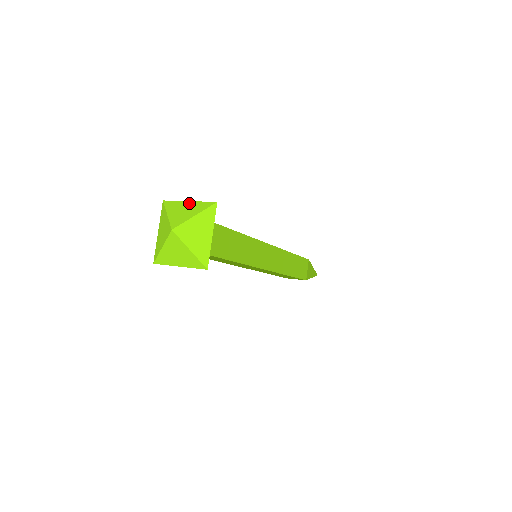
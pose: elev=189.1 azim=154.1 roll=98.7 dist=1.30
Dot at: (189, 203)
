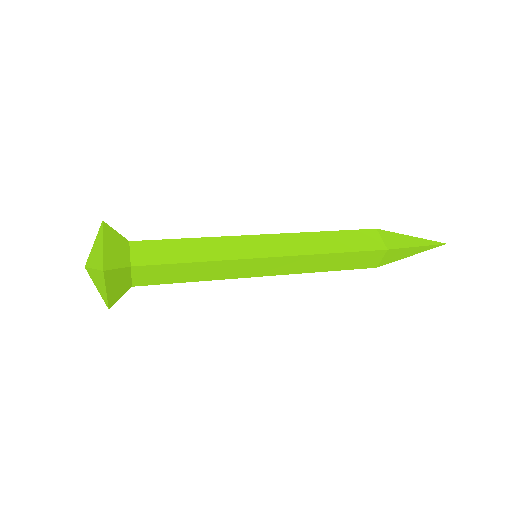
Dot at: (101, 247)
